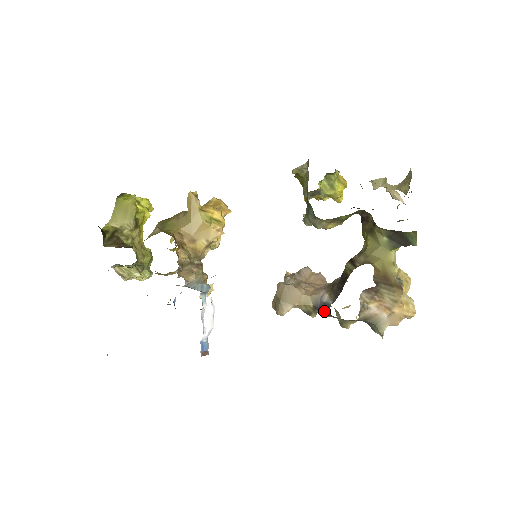
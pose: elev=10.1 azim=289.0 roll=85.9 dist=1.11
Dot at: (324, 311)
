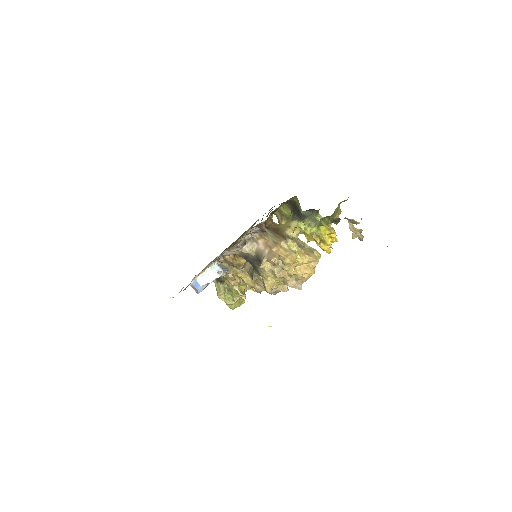
Dot at: occluded
